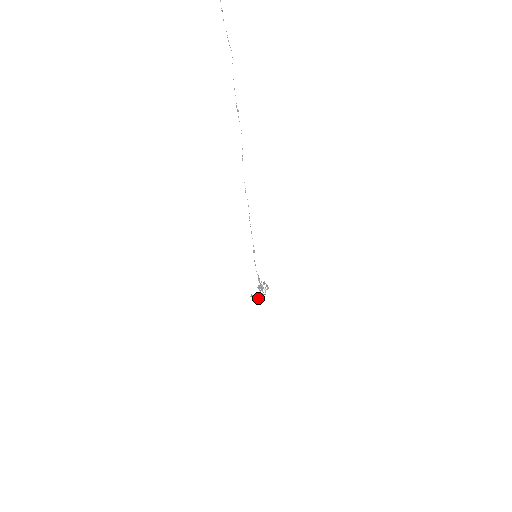
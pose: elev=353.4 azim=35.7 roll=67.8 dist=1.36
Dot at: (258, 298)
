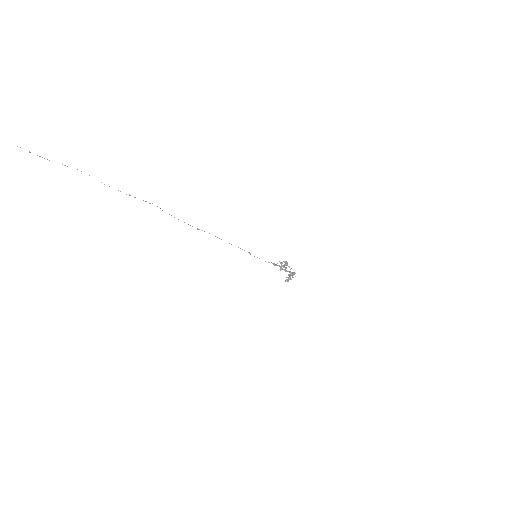
Dot at: occluded
